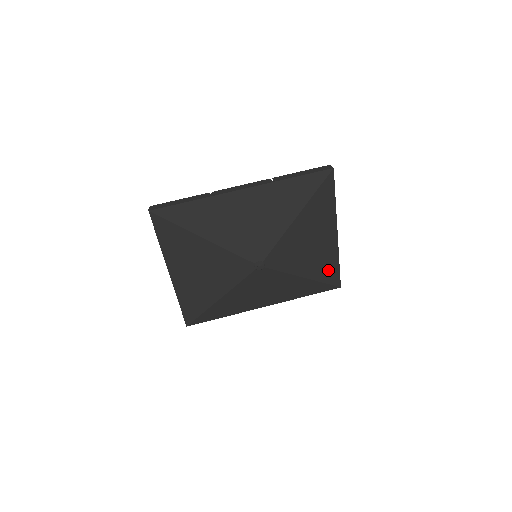
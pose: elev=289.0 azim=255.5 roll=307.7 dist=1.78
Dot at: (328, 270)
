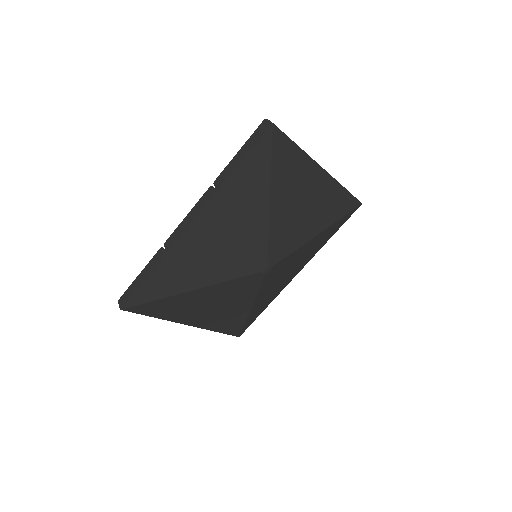
Dot at: (338, 205)
